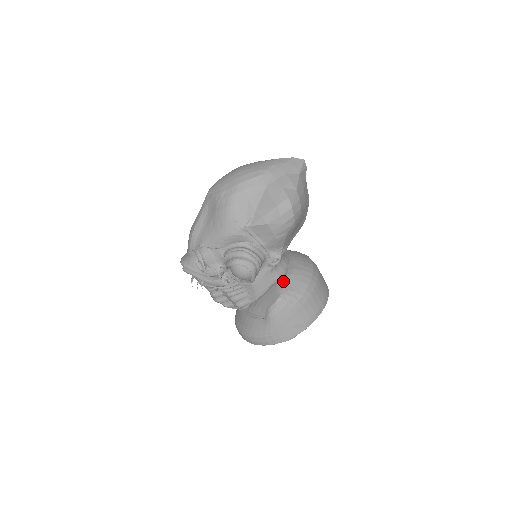
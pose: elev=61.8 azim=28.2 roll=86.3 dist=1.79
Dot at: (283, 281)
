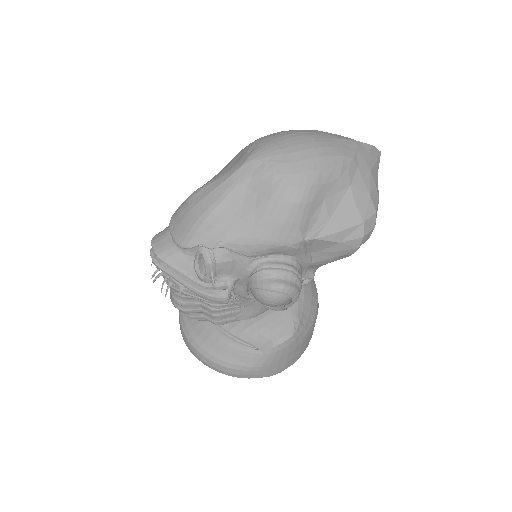
Dot at: (295, 303)
